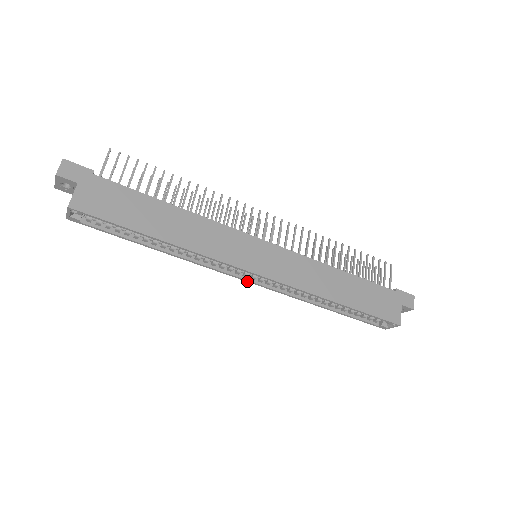
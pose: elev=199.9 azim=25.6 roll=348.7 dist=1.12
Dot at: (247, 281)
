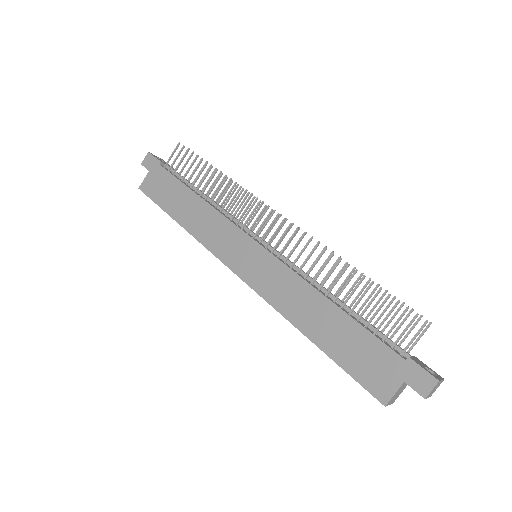
Dot at: occluded
